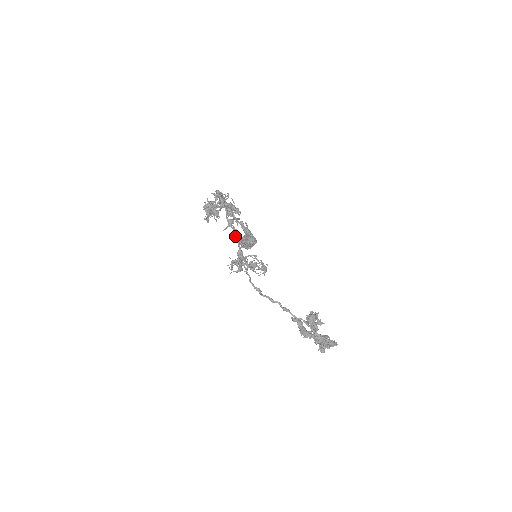
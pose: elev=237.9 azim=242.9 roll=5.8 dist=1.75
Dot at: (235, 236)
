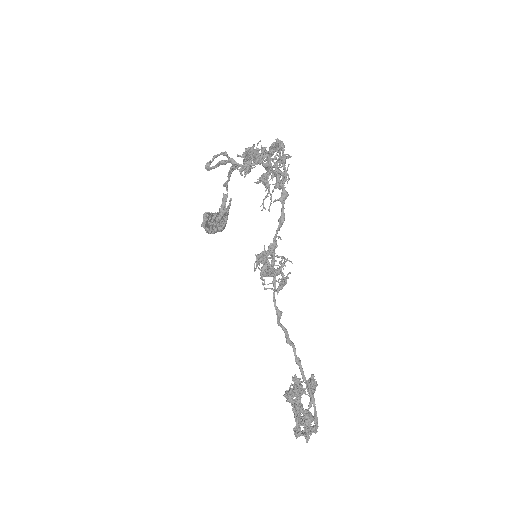
Dot at: (281, 219)
